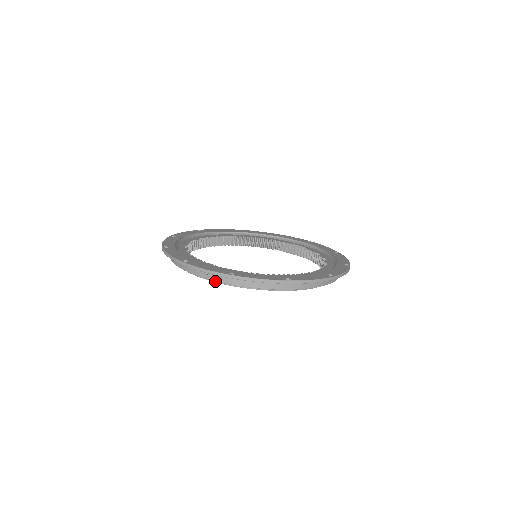
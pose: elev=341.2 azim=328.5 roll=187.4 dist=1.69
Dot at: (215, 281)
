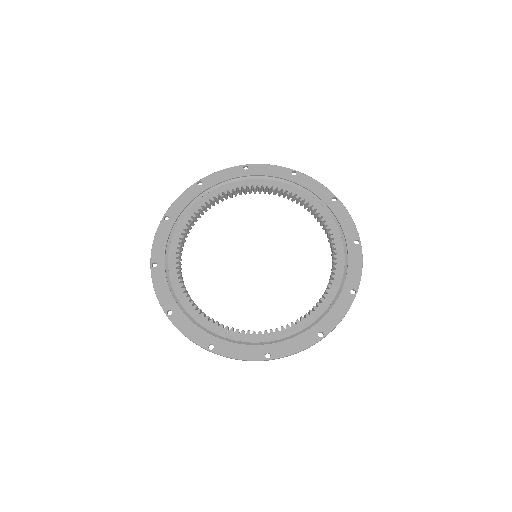
Dot at: occluded
